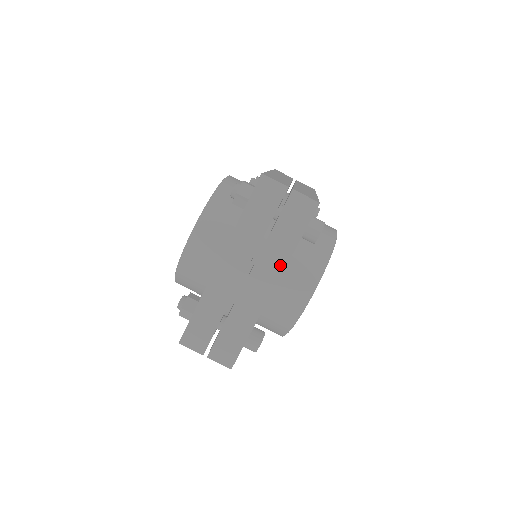
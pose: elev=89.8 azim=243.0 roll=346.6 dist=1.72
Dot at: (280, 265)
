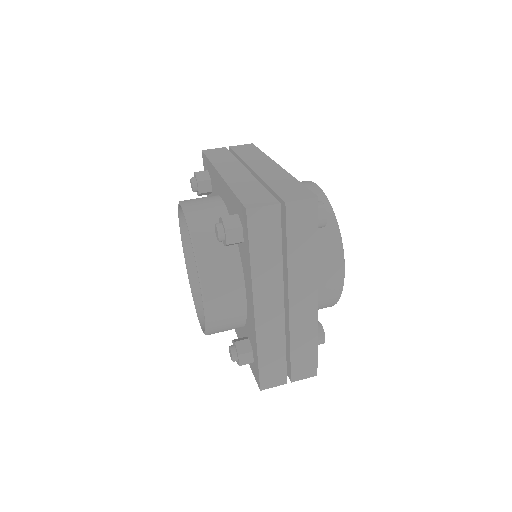
Dot at: (266, 159)
